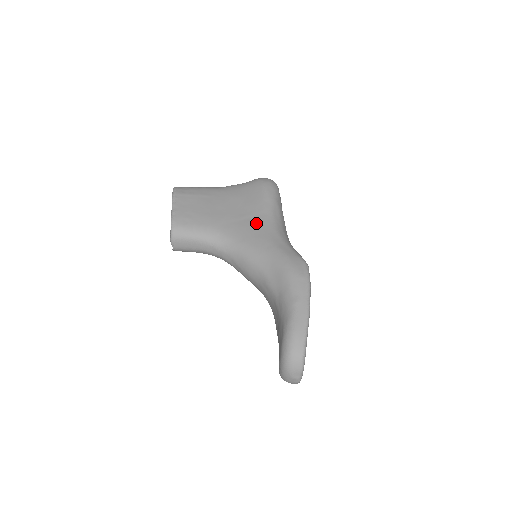
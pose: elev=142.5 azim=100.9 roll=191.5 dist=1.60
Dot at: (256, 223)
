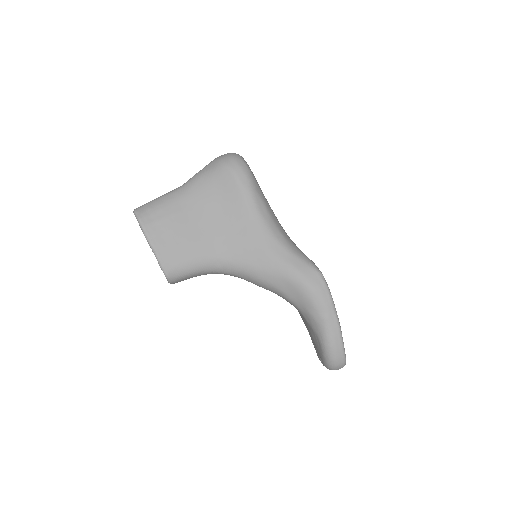
Dot at: (249, 235)
